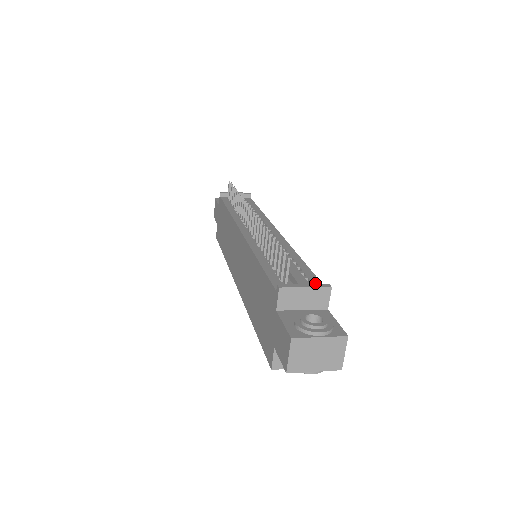
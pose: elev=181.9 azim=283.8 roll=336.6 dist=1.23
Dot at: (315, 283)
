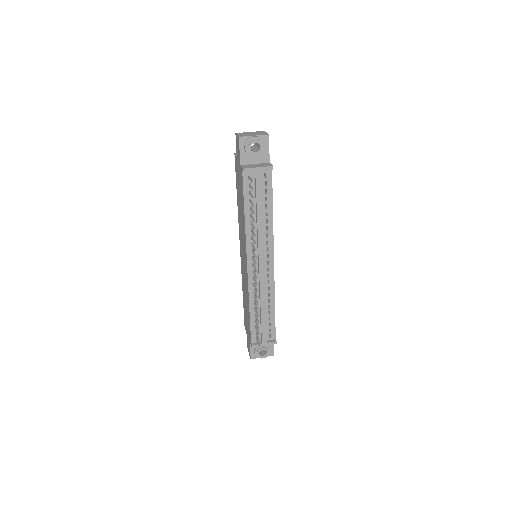
Dot at: (272, 333)
